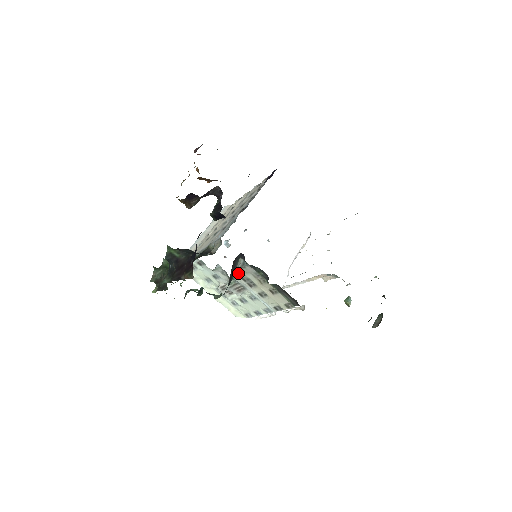
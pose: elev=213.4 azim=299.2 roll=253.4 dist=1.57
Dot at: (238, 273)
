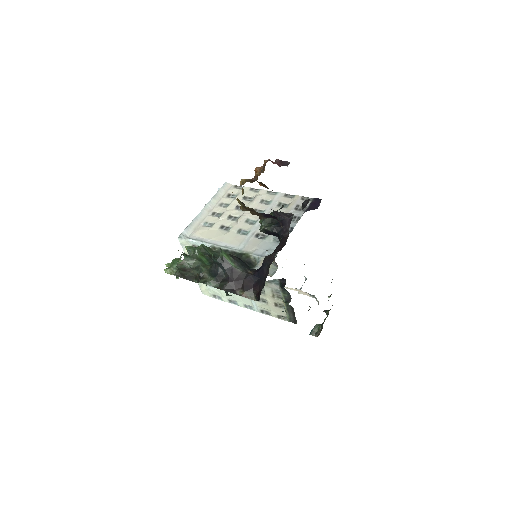
Dot at: occluded
